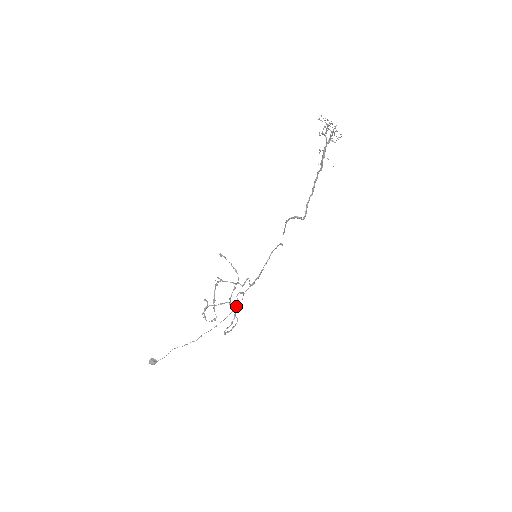
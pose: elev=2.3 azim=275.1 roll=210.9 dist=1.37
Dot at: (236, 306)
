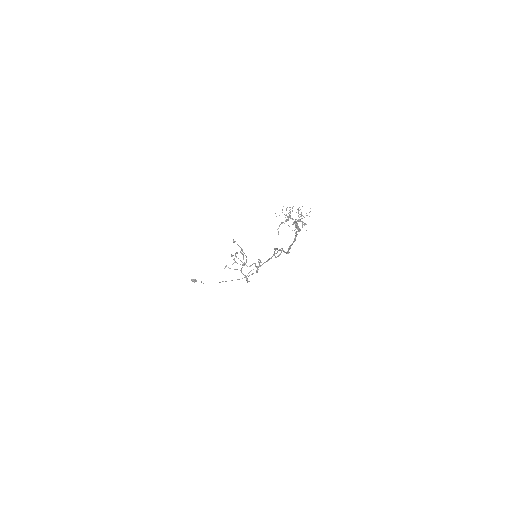
Dot at: occluded
